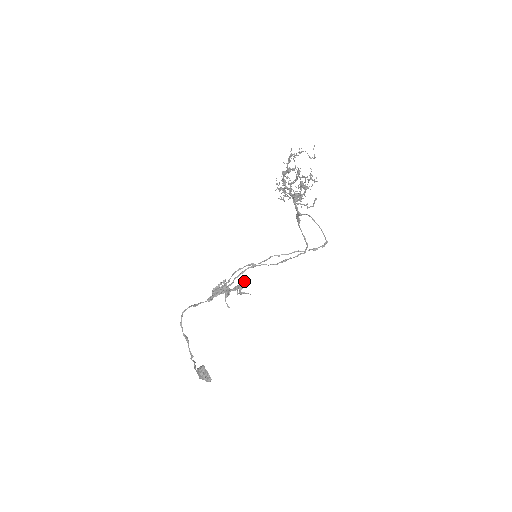
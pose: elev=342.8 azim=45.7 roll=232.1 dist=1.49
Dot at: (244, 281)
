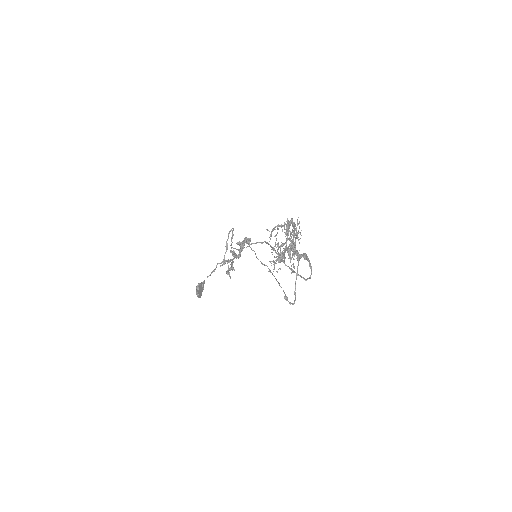
Dot at: (233, 268)
